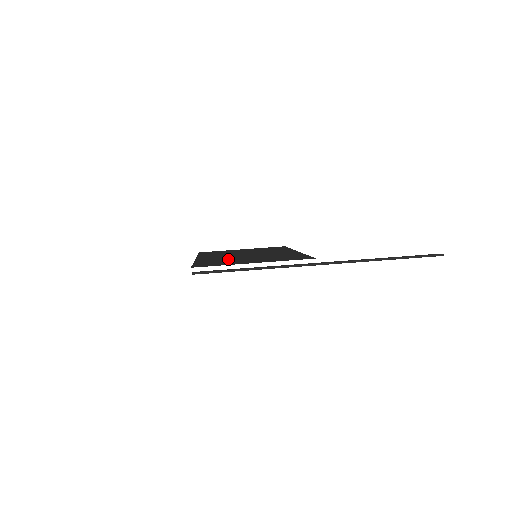
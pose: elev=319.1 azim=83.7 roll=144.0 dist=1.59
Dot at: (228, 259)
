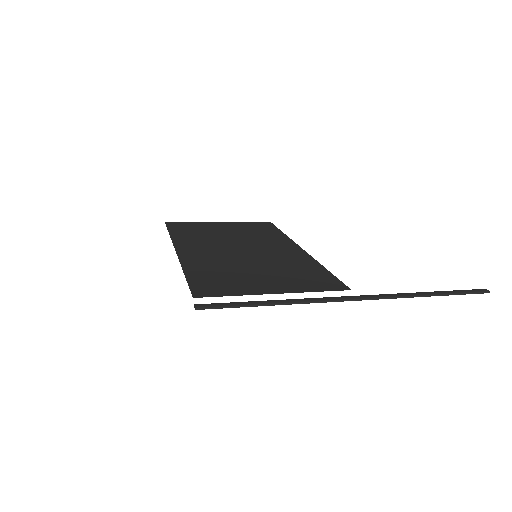
Dot at: (227, 266)
